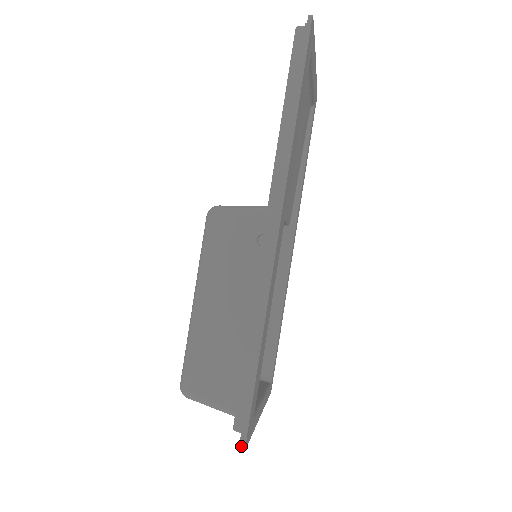
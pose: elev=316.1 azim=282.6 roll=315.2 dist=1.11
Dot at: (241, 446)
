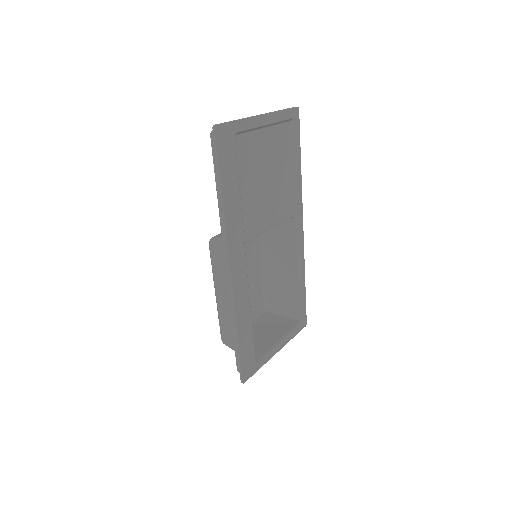
Dot at: (241, 381)
